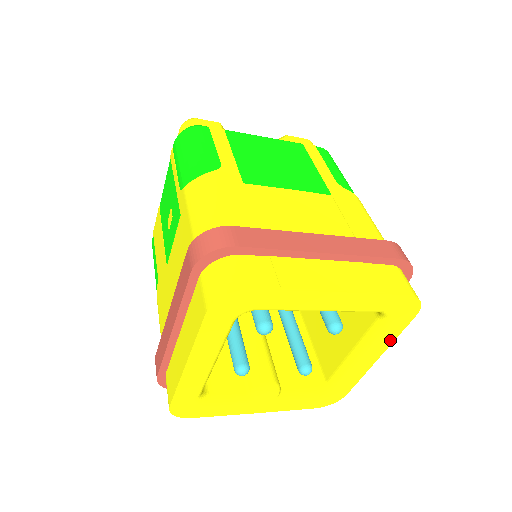
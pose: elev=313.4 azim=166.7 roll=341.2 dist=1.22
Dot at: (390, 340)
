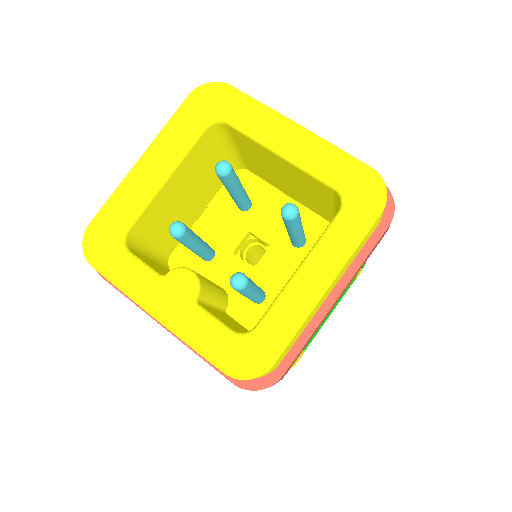
Dot at: (347, 250)
